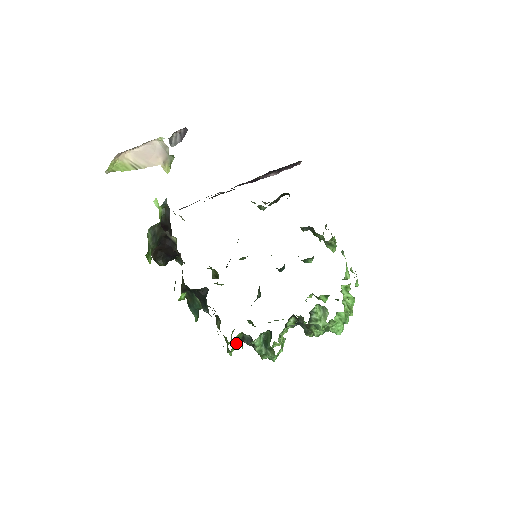
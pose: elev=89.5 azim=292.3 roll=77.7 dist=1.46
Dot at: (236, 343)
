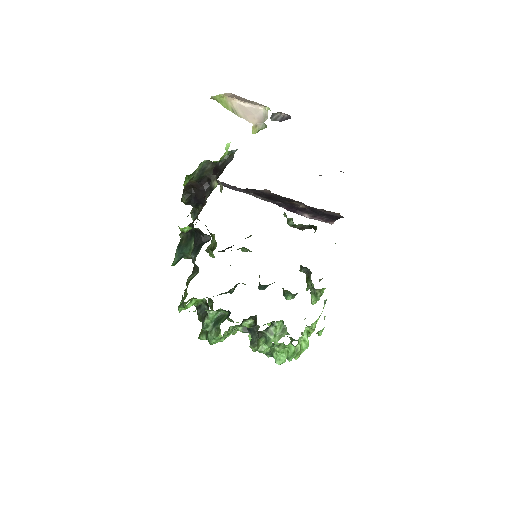
Dot at: (191, 305)
